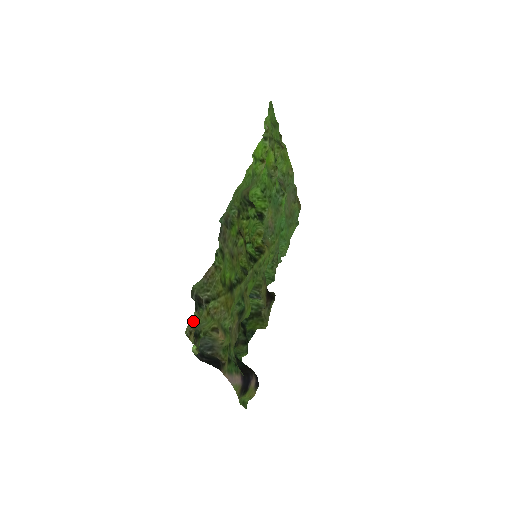
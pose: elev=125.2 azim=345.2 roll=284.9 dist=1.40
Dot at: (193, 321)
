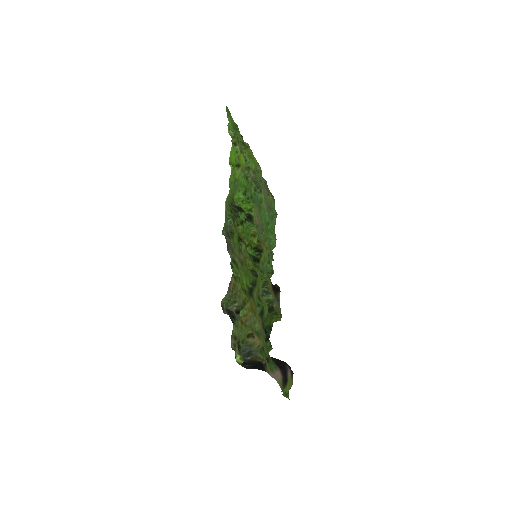
Dot at: (234, 334)
